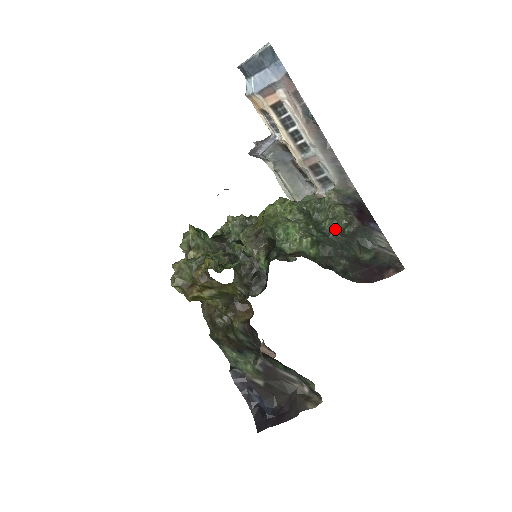
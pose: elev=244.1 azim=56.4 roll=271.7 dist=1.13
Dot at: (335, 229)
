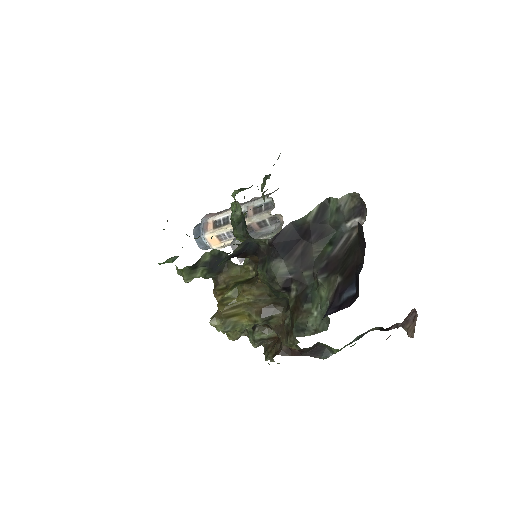
Dot at: occluded
